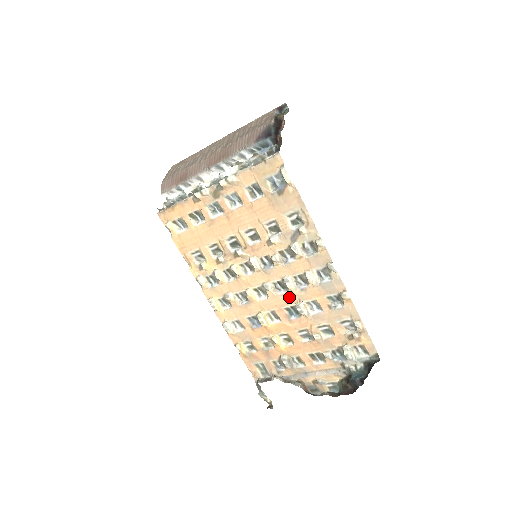
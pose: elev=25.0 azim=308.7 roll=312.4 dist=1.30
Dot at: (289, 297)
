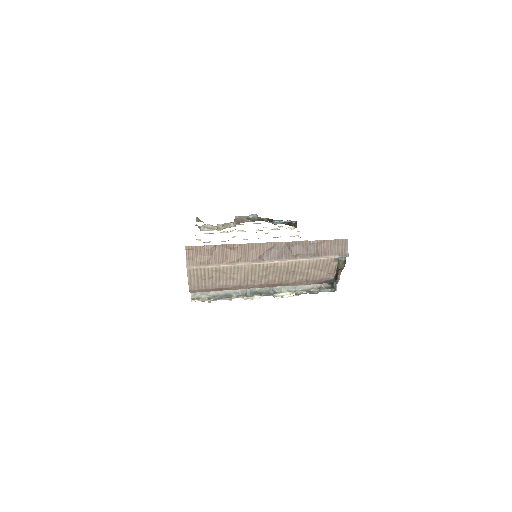
Dot at: occluded
